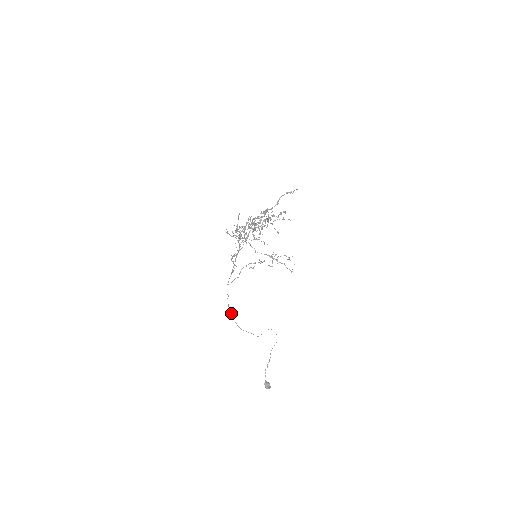
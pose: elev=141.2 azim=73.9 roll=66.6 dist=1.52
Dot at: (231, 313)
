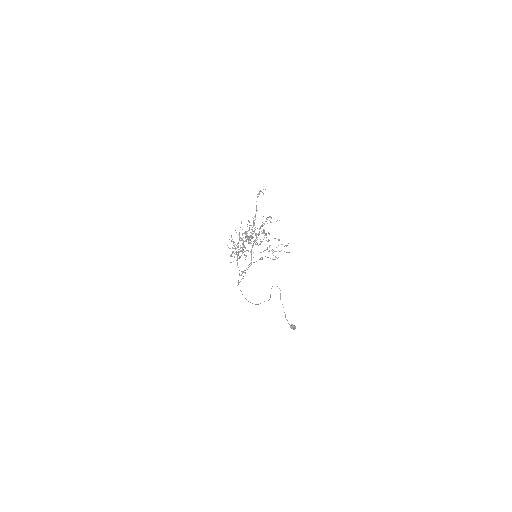
Dot at: occluded
